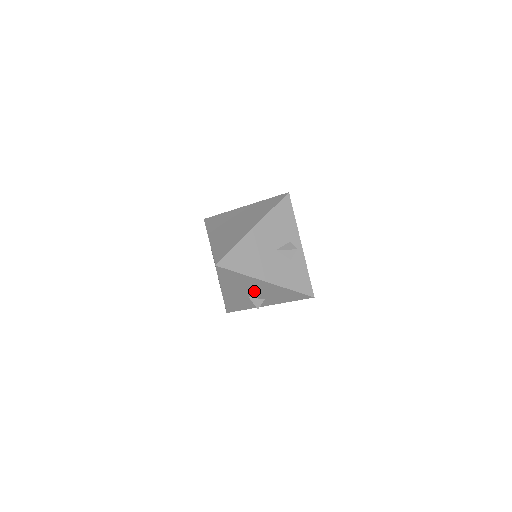
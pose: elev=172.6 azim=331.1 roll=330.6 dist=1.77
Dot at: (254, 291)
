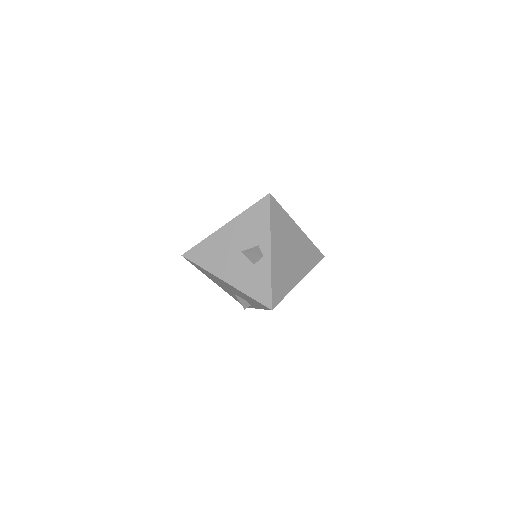
Dot at: (230, 289)
